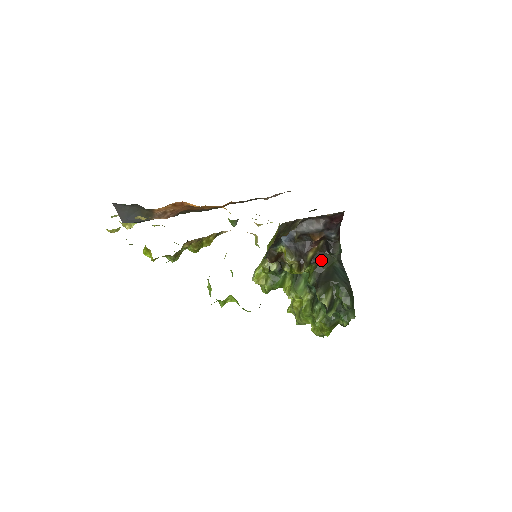
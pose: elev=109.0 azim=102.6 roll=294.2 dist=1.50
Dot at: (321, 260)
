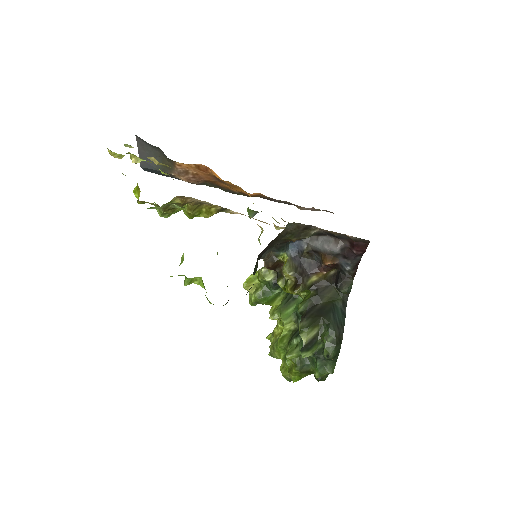
Dot at: (323, 290)
